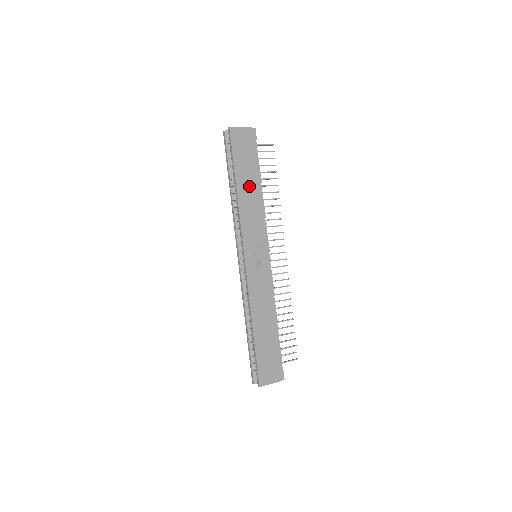
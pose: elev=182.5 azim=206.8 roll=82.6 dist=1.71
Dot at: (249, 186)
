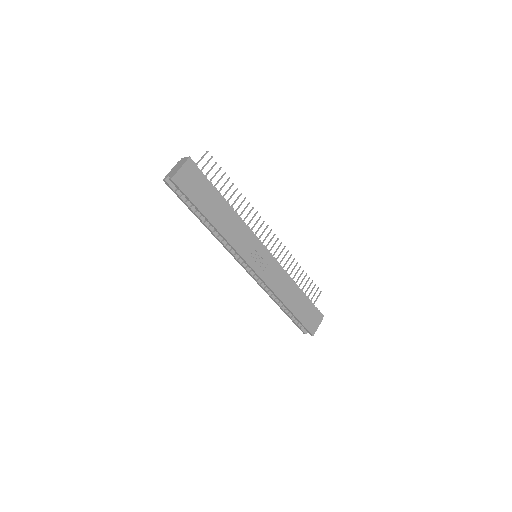
Dot at: (219, 213)
